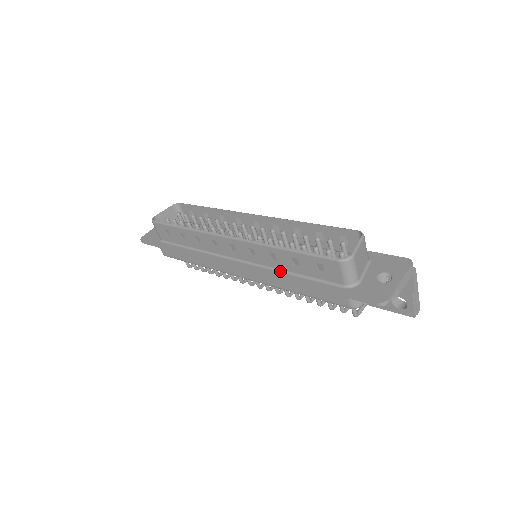
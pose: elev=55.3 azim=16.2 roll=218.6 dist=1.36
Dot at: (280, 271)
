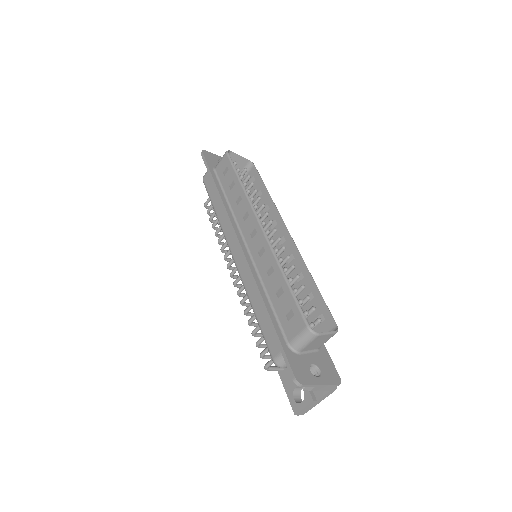
Dot at: (262, 284)
